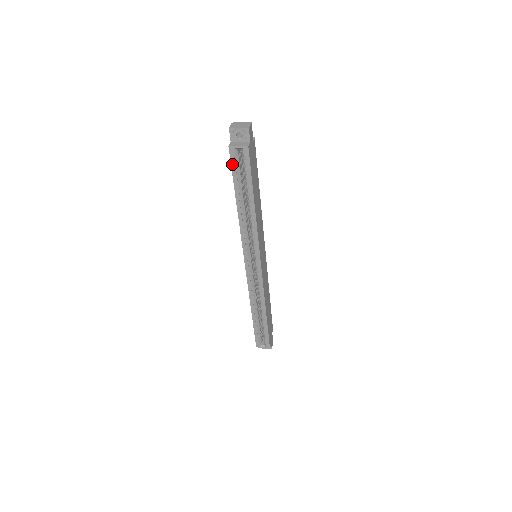
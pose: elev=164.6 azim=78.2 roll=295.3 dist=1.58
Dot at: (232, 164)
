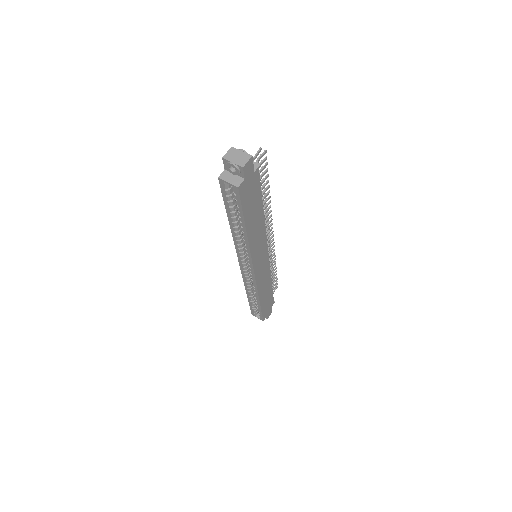
Dot at: (223, 192)
